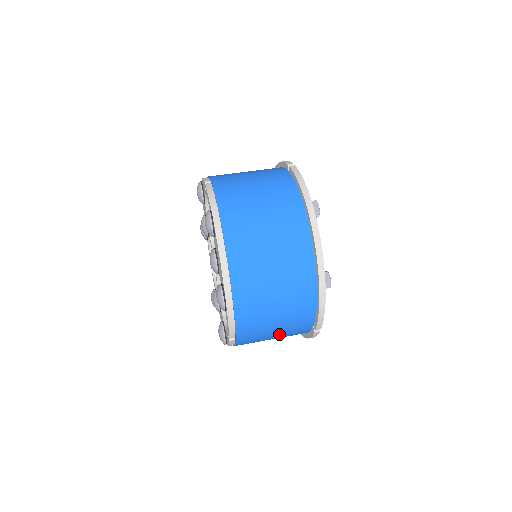
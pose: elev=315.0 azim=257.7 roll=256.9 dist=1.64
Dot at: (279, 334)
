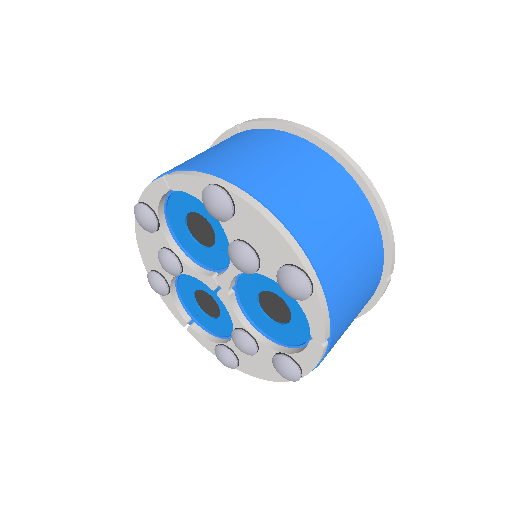
Dot at: (359, 308)
